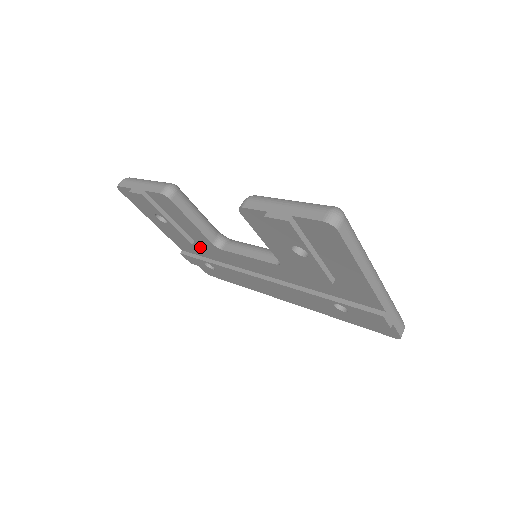
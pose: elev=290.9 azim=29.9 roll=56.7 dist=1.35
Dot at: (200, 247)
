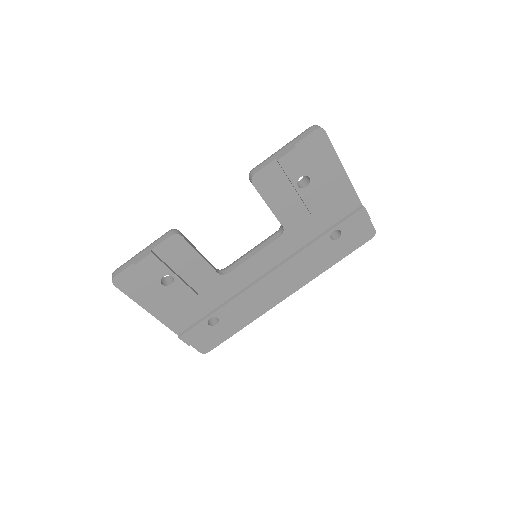
Dot at: (203, 298)
